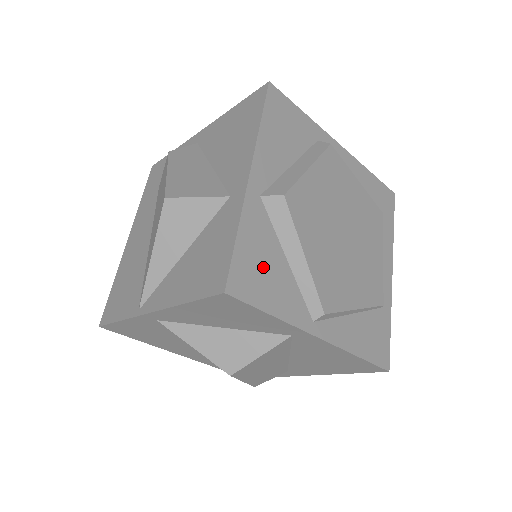
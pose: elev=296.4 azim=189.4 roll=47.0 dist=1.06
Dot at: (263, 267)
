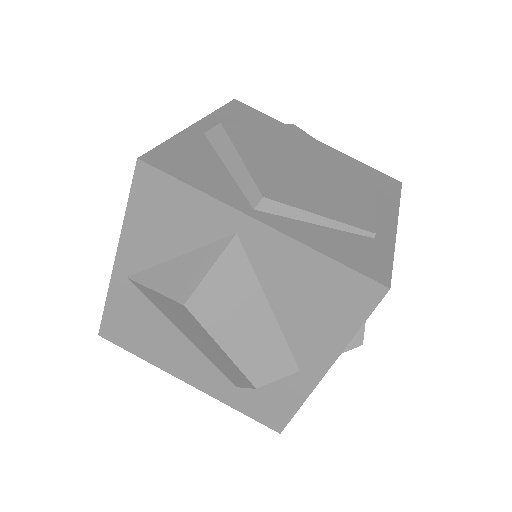
Dot at: (193, 162)
